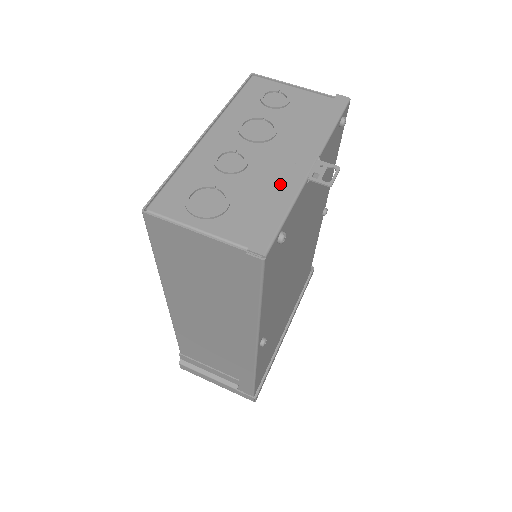
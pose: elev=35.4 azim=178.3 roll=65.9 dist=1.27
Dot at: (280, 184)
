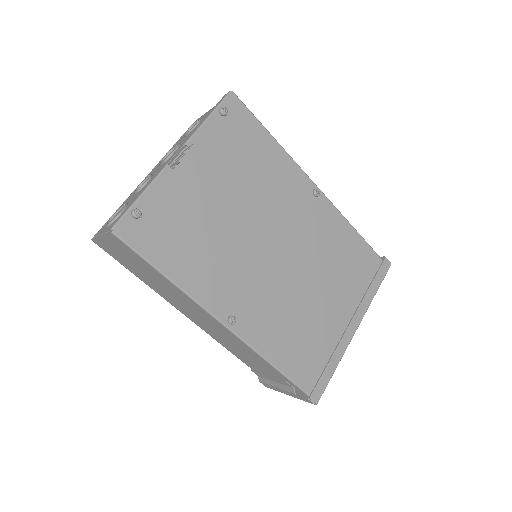
Dot at: occluded
